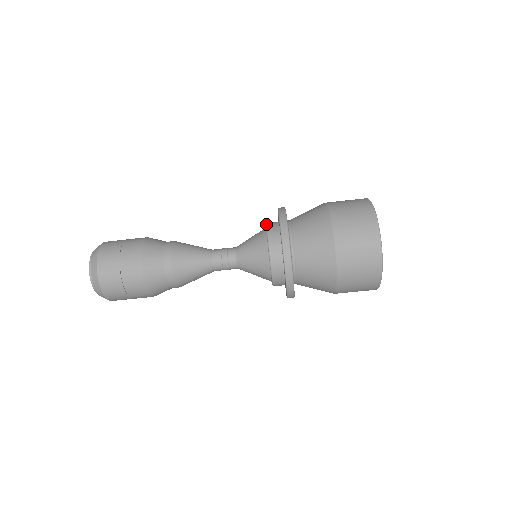
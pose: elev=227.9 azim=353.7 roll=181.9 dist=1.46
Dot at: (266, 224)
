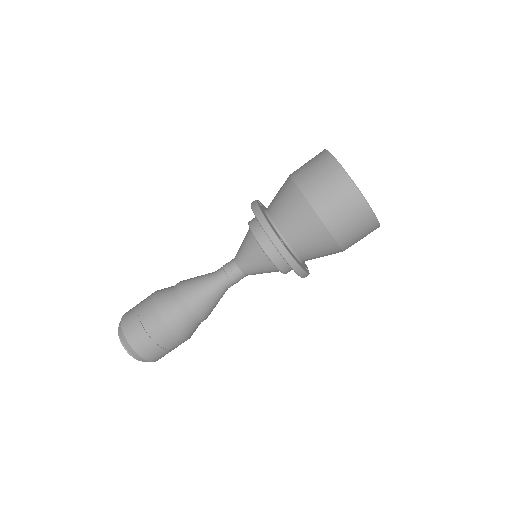
Dot at: occluded
